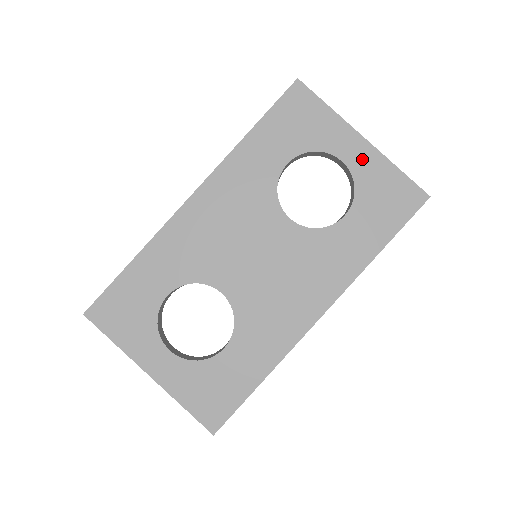
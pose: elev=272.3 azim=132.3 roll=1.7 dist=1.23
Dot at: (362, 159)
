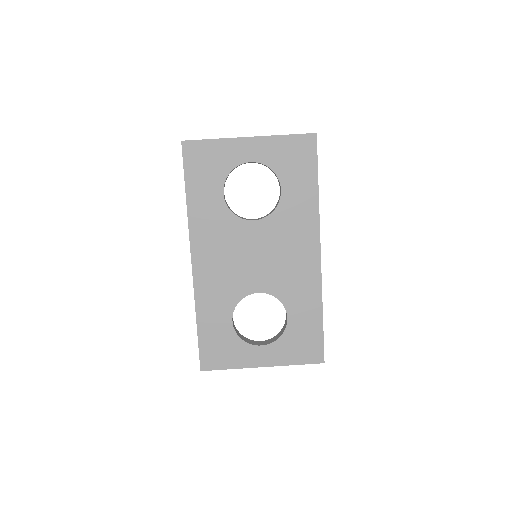
Dot at: (260, 150)
